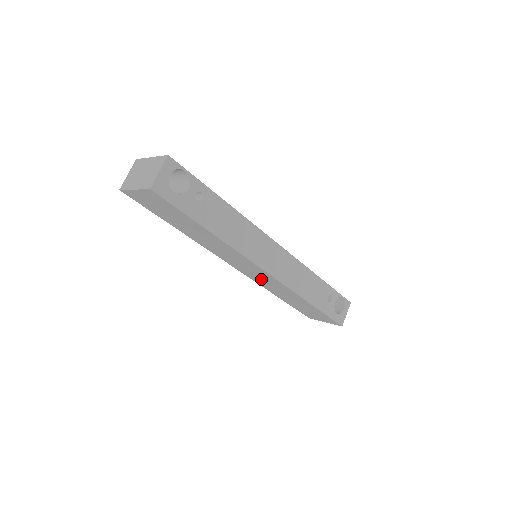
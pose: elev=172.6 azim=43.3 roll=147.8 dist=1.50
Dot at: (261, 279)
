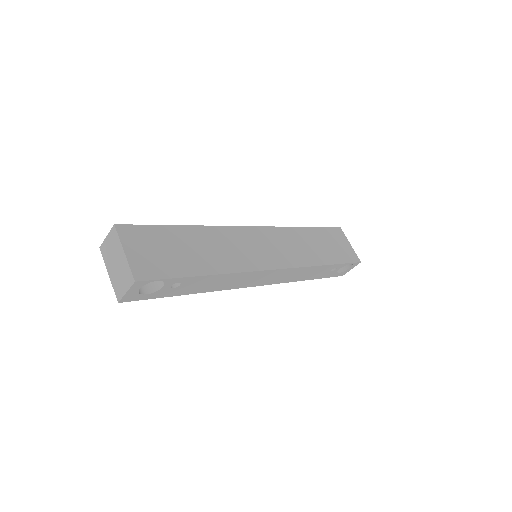
Dot at: occluded
